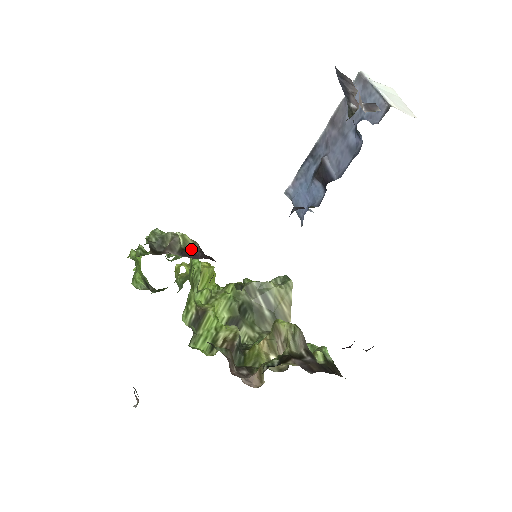
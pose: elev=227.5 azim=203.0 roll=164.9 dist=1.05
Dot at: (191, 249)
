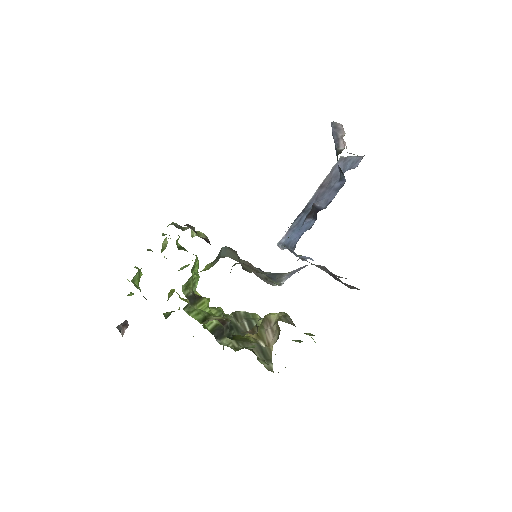
Dot at: (203, 238)
